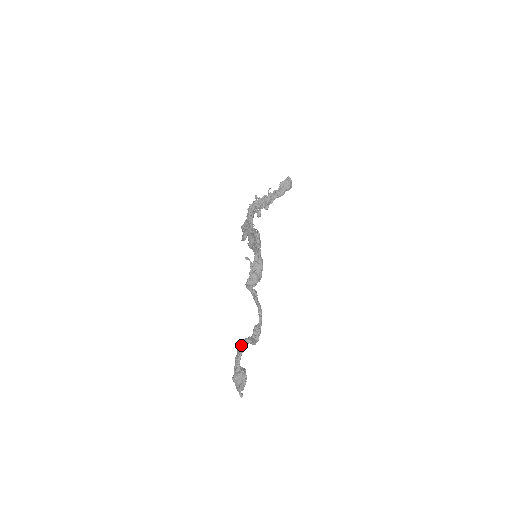
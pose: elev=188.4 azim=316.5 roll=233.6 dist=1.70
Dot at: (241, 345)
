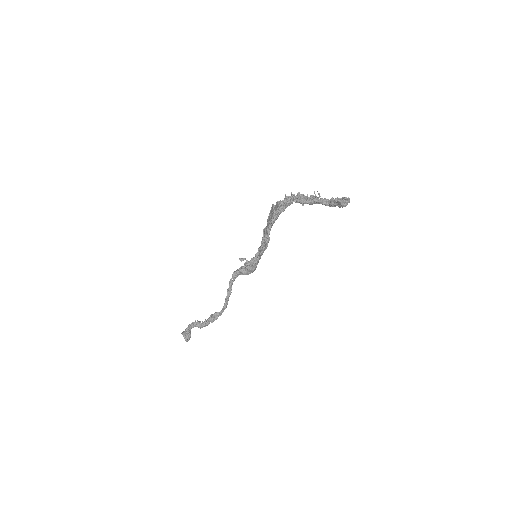
Dot at: (193, 325)
